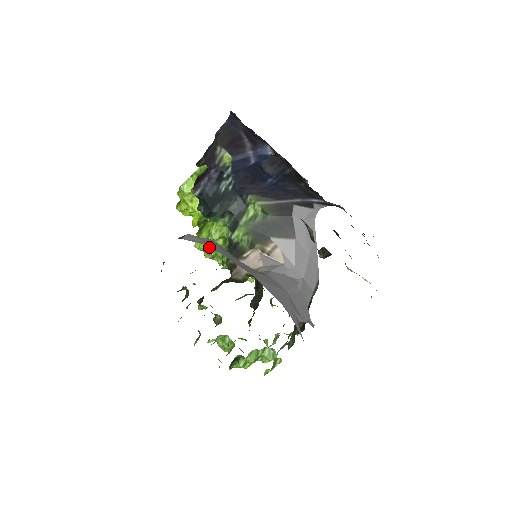
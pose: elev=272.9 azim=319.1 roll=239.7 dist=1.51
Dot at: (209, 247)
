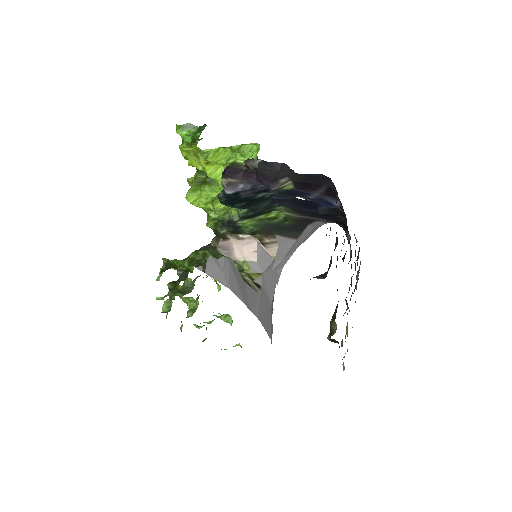
Dot at: (204, 209)
